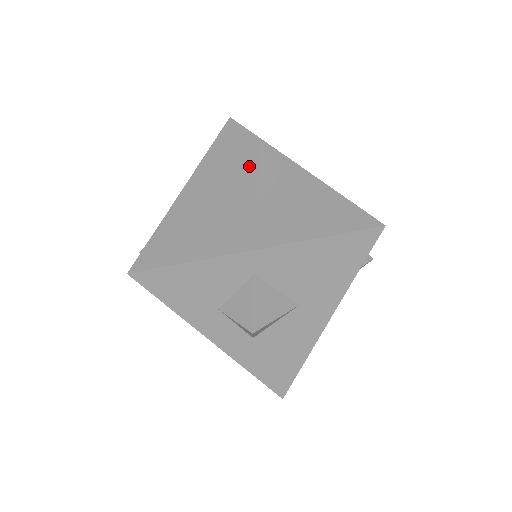
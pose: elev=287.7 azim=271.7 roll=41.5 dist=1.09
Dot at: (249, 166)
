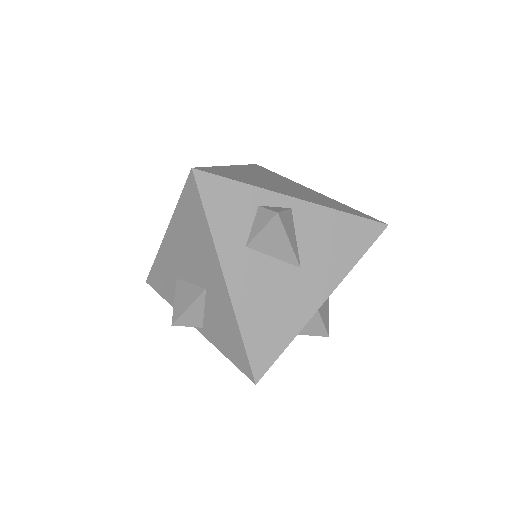
Dot at: (277, 237)
